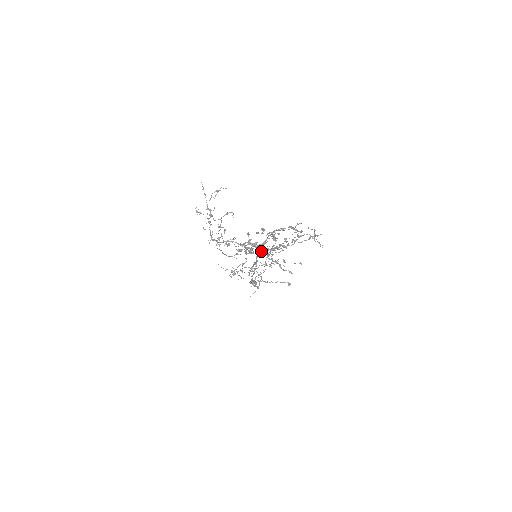
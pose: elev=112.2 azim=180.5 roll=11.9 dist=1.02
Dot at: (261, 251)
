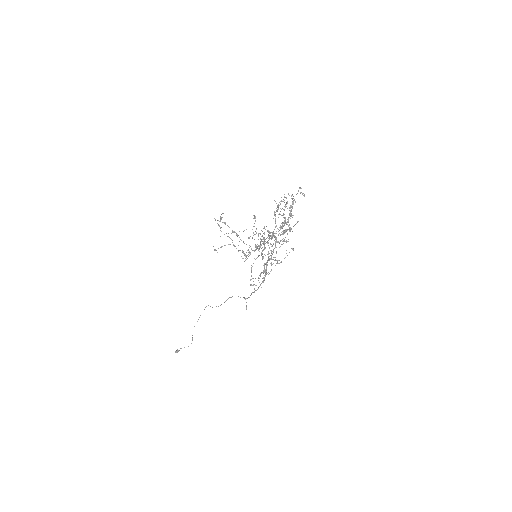
Dot at: occluded
